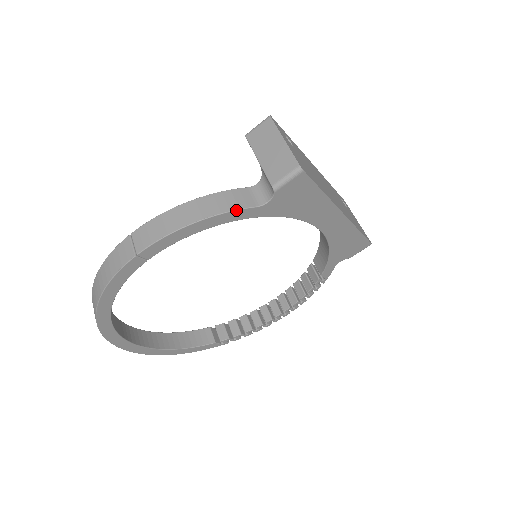
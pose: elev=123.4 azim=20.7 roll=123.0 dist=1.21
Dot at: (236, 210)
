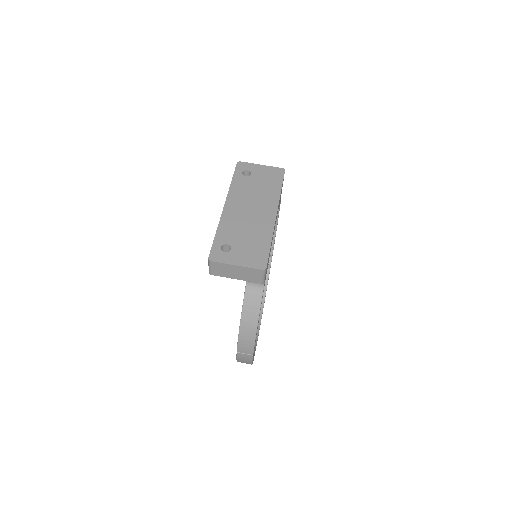
Dot at: occluded
